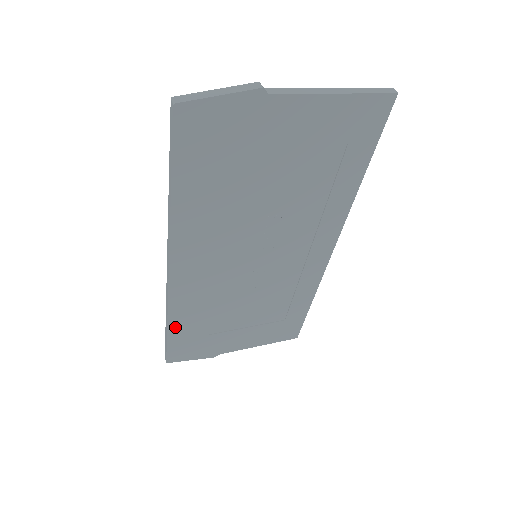
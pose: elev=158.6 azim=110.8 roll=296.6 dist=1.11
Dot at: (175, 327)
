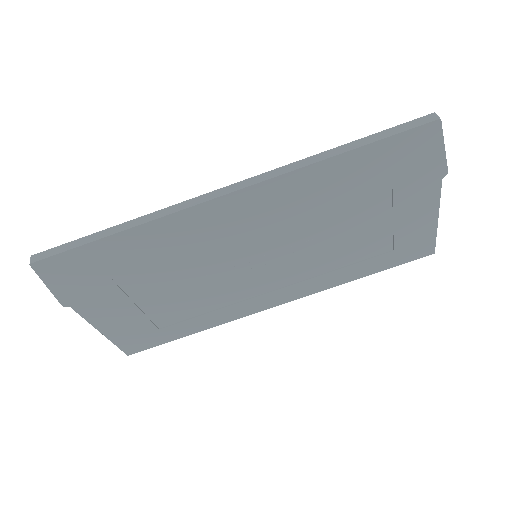
Dot at: (120, 240)
